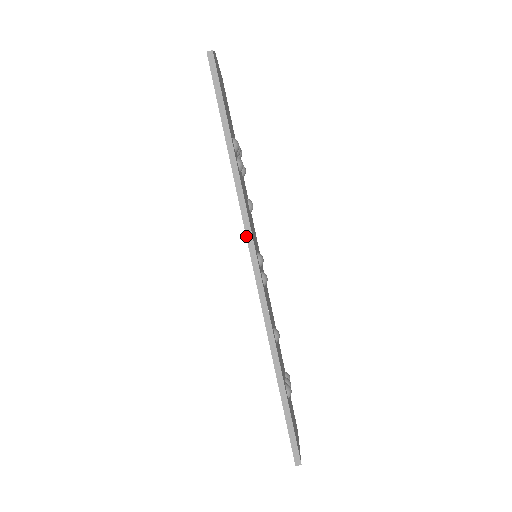
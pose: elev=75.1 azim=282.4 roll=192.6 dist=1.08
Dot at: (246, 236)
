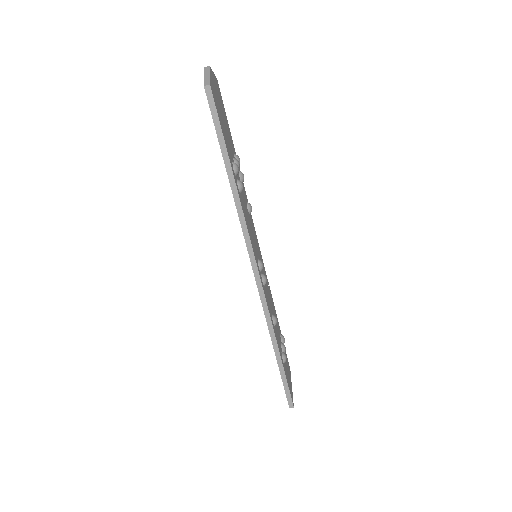
Dot at: occluded
